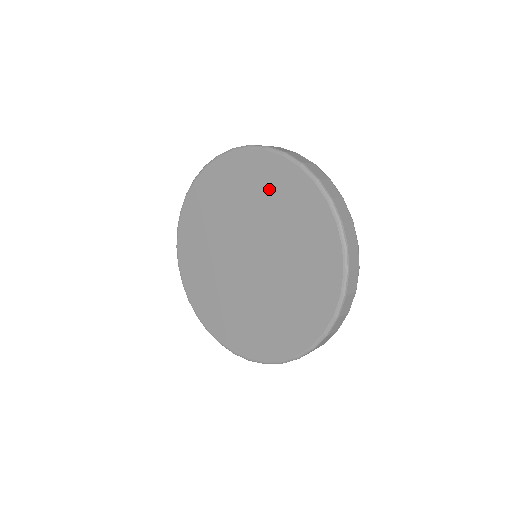
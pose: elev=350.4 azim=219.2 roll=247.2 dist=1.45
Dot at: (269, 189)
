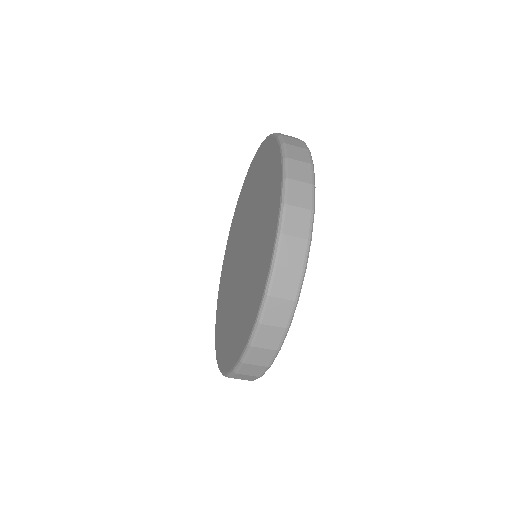
Dot at: (266, 183)
